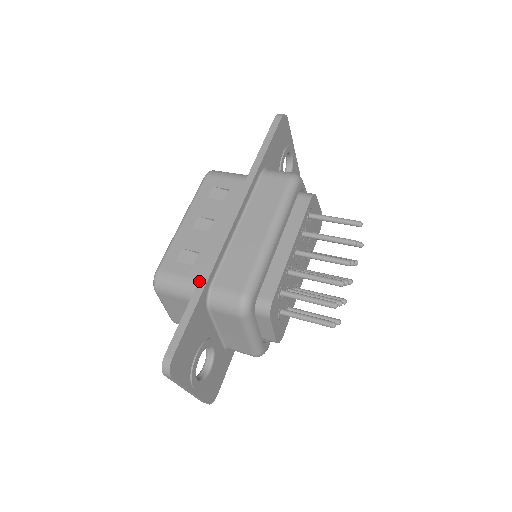
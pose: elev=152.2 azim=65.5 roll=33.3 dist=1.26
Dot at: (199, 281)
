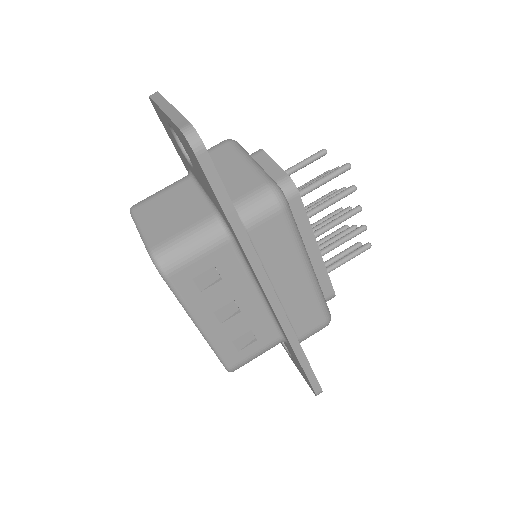
Dot at: (295, 353)
